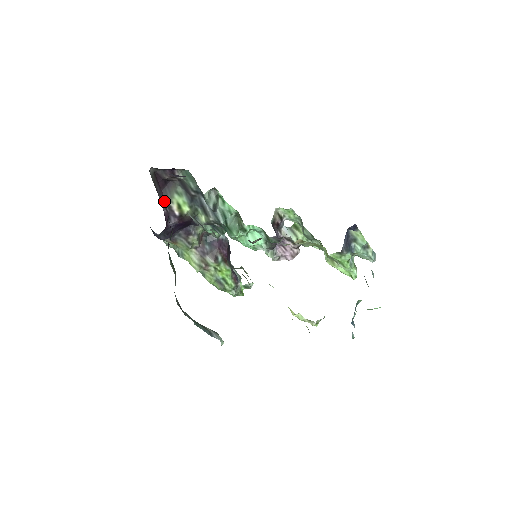
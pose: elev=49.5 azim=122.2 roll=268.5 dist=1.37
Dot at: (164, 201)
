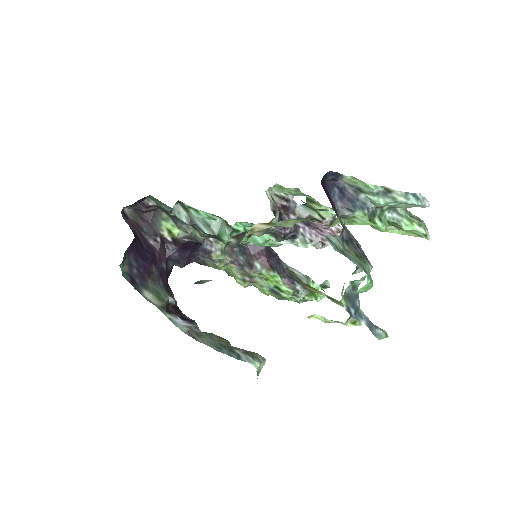
Dot at: (154, 232)
